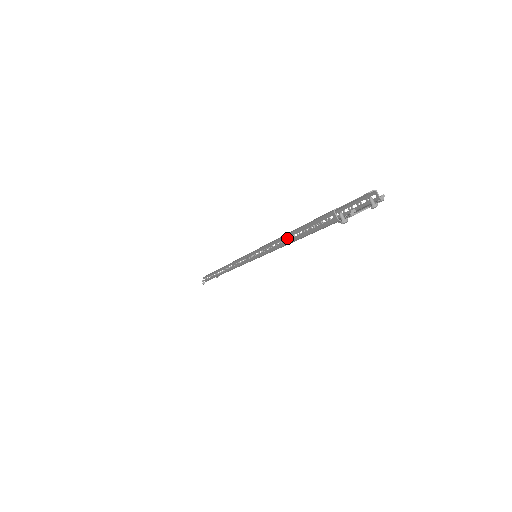
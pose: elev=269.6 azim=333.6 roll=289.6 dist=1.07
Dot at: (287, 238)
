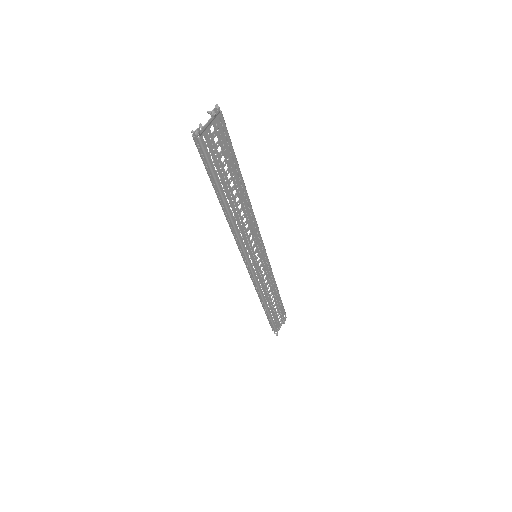
Dot at: (219, 198)
